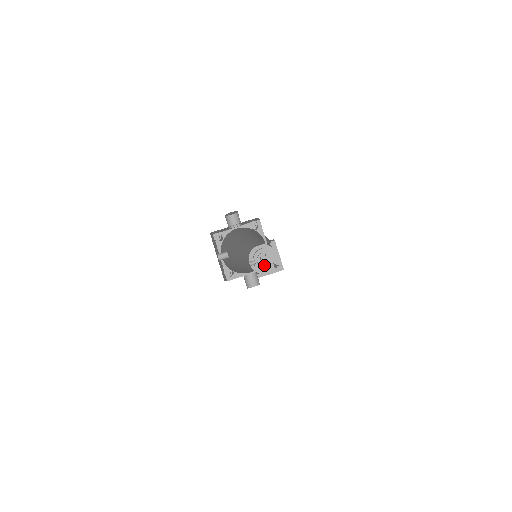
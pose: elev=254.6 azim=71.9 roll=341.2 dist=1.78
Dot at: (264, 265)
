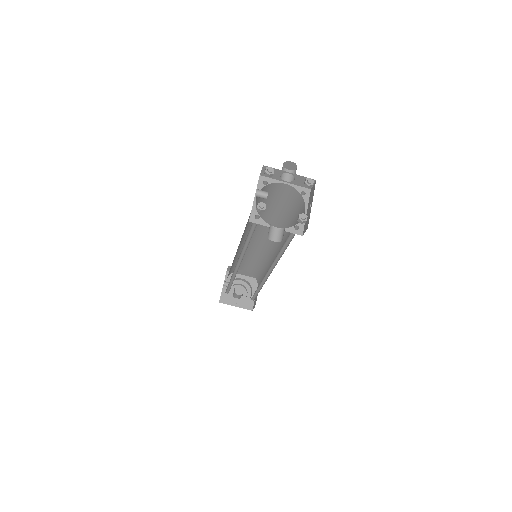
Dot at: (301, 220)
